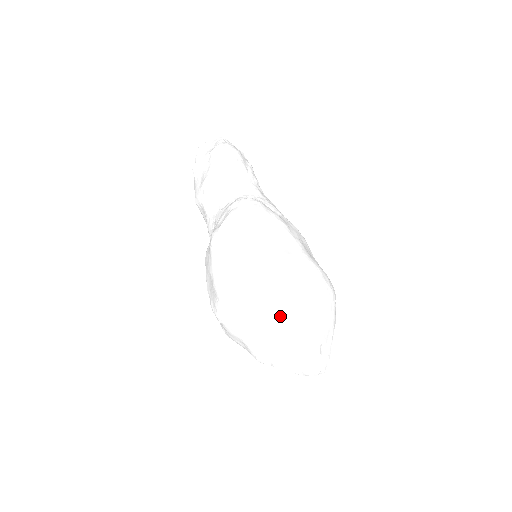
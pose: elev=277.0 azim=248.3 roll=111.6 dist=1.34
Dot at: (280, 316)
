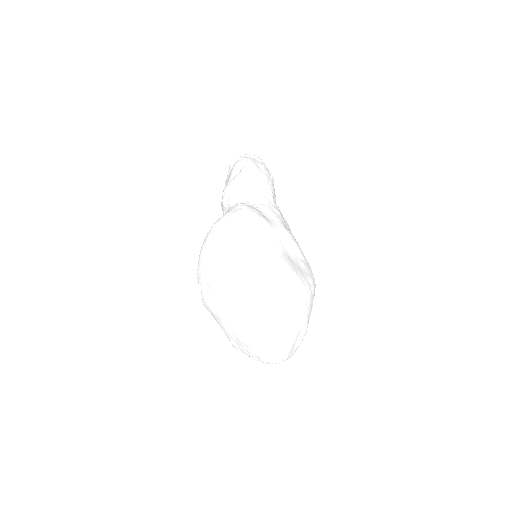
Dot at: (237, 305)
